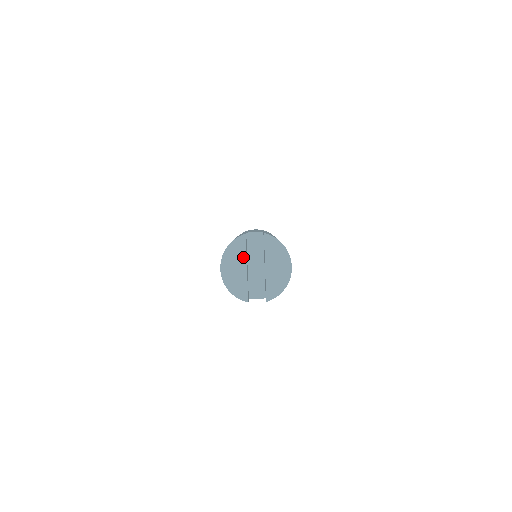
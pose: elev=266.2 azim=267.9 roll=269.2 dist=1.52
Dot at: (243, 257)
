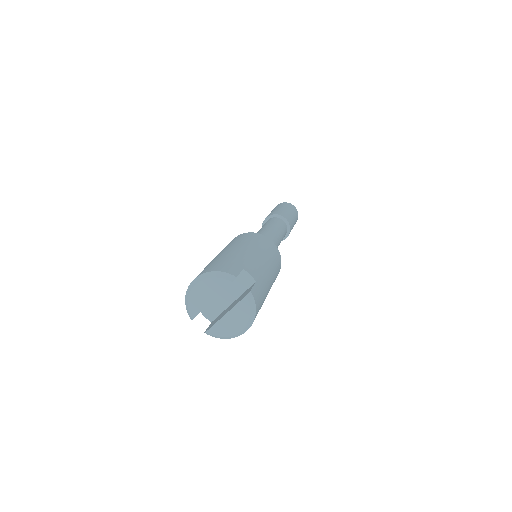
Dot at: (217, 291)
